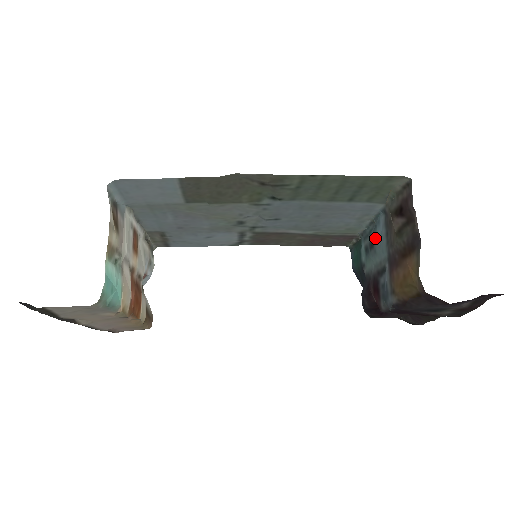
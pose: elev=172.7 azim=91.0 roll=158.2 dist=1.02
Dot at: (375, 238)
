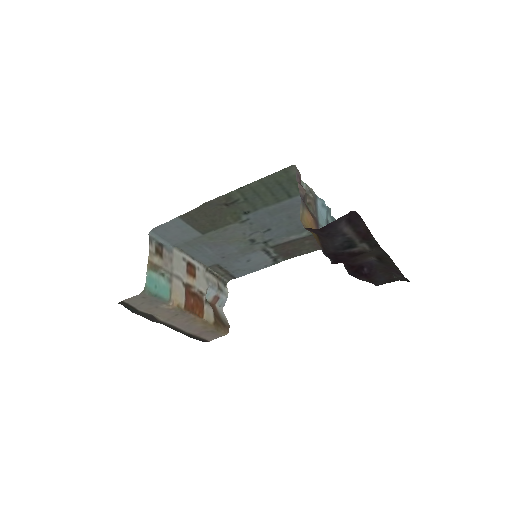
Dot at: (326, 217)
